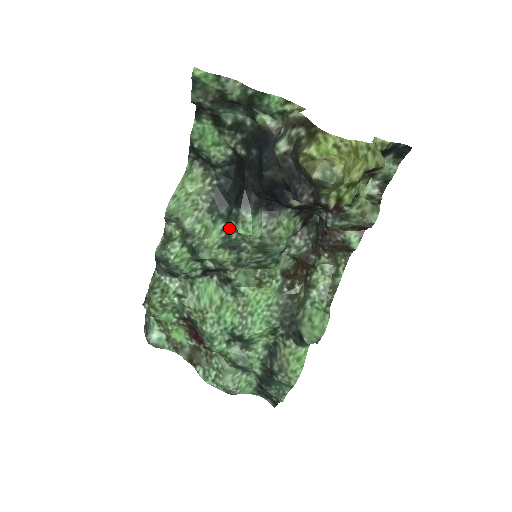
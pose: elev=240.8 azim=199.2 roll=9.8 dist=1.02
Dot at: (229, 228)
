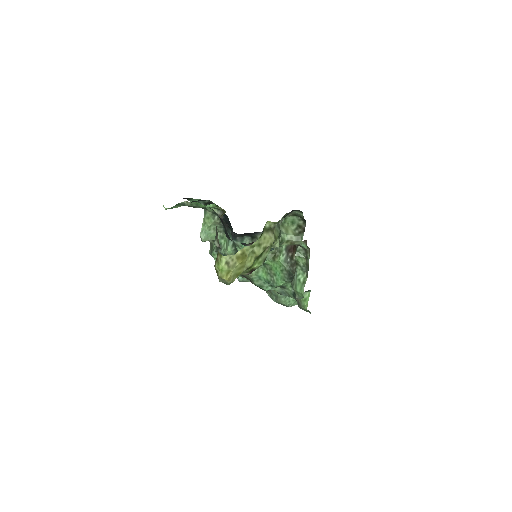
Dot at: occluded
